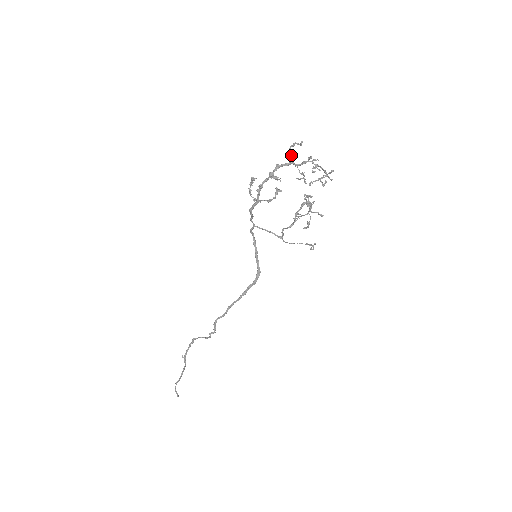
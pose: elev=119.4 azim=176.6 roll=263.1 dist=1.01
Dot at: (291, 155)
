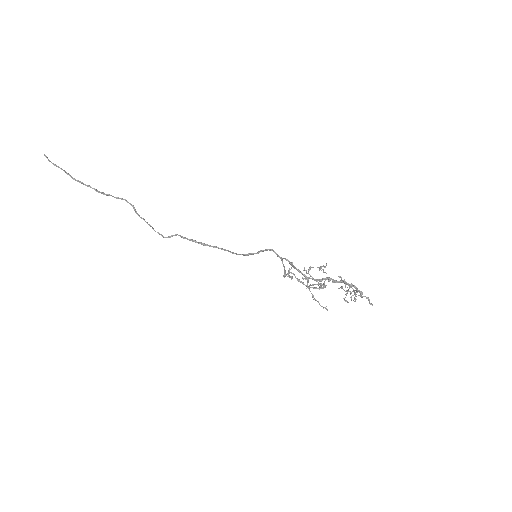
Dot at: occluded
